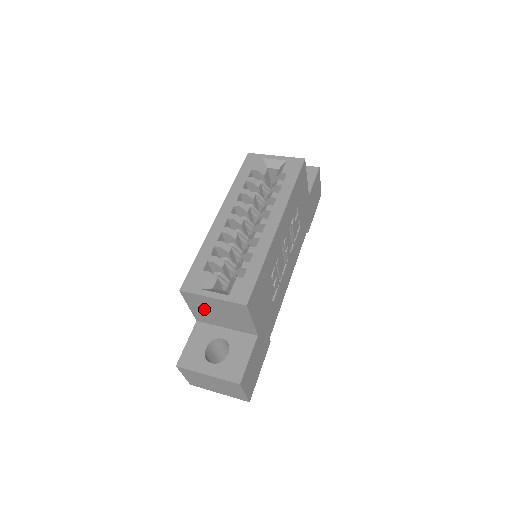
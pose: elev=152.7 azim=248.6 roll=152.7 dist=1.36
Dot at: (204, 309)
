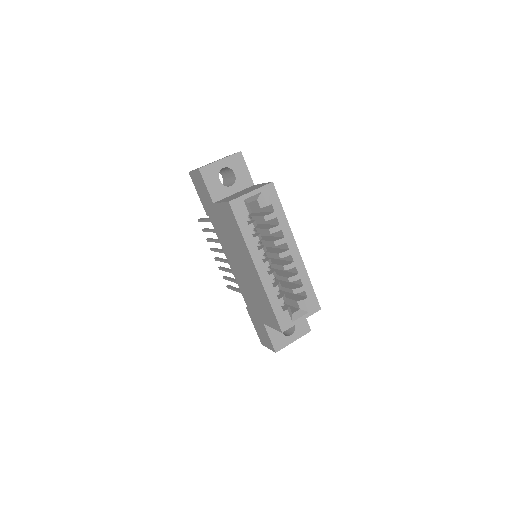
Dot at: occluded
